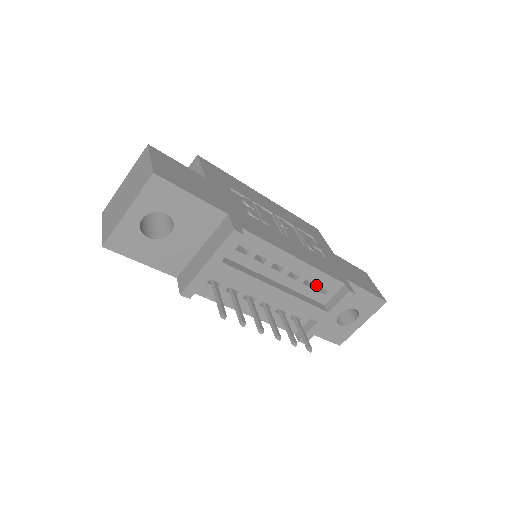
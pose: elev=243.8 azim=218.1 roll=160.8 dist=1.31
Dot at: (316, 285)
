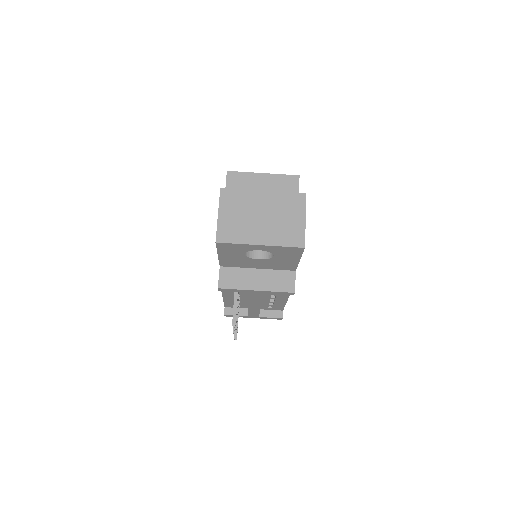
Dot at: (273, 305)
